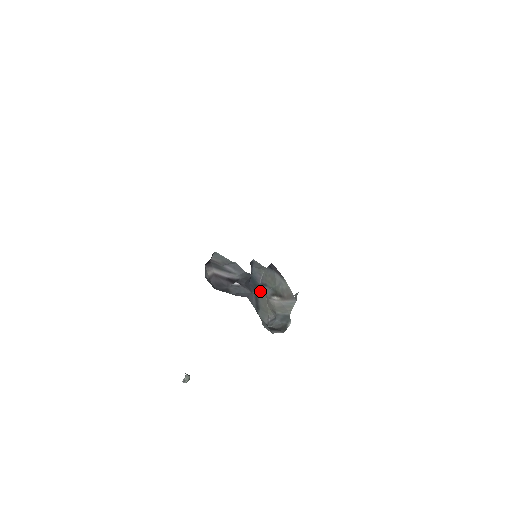
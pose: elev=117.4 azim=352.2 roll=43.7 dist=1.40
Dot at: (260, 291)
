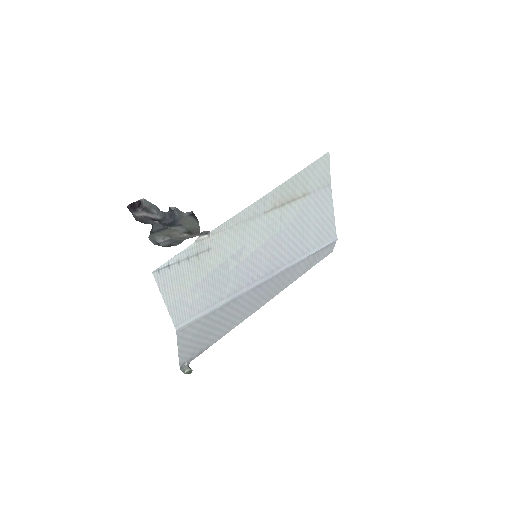
Dot at: (174, 228)
